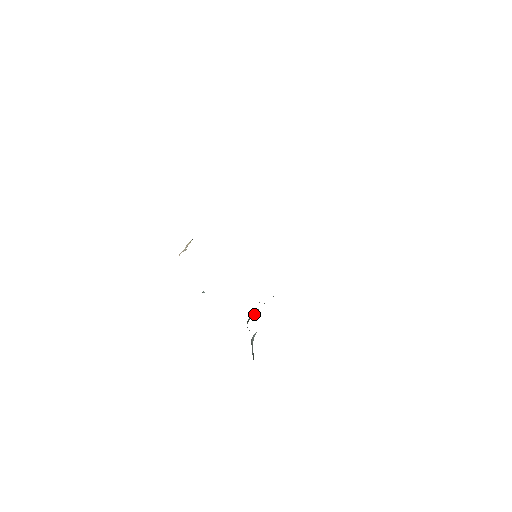
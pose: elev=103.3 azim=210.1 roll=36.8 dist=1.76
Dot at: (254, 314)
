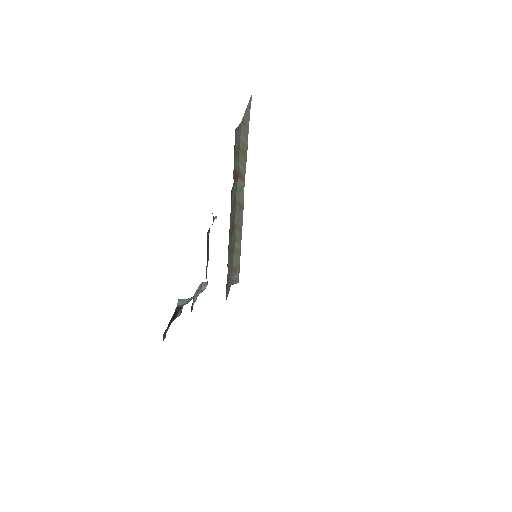
Dot at: occluded
